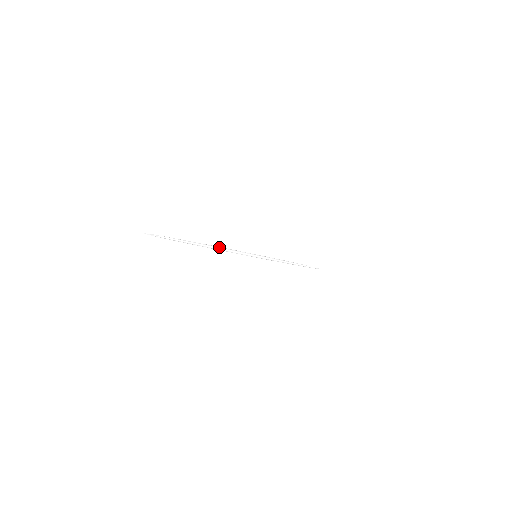
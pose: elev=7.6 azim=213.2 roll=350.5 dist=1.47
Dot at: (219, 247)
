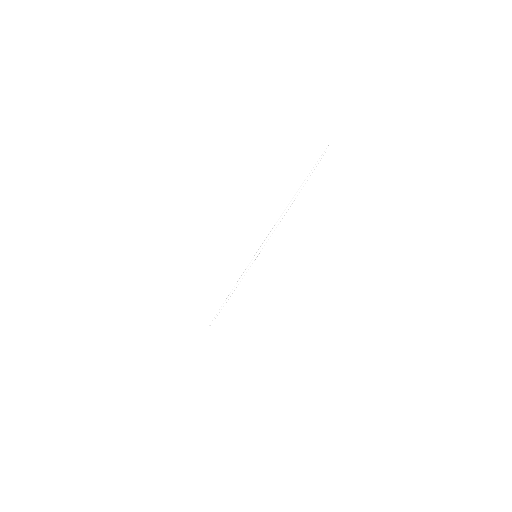
Dot at: (284, 213)
